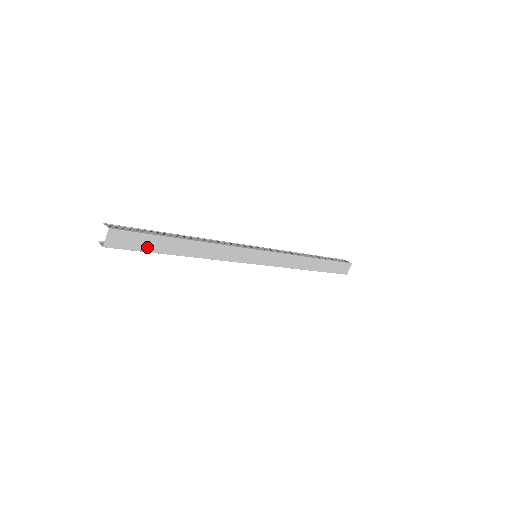
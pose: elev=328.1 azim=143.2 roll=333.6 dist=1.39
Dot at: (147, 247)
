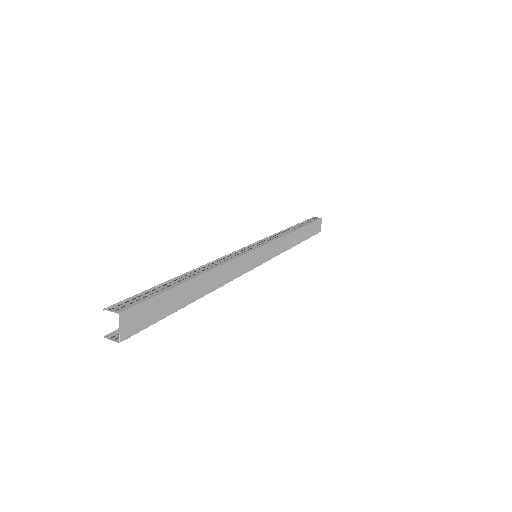
Dot at: (164, 311)
